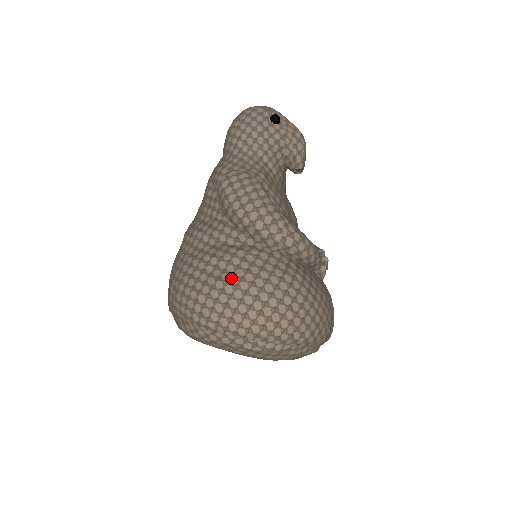
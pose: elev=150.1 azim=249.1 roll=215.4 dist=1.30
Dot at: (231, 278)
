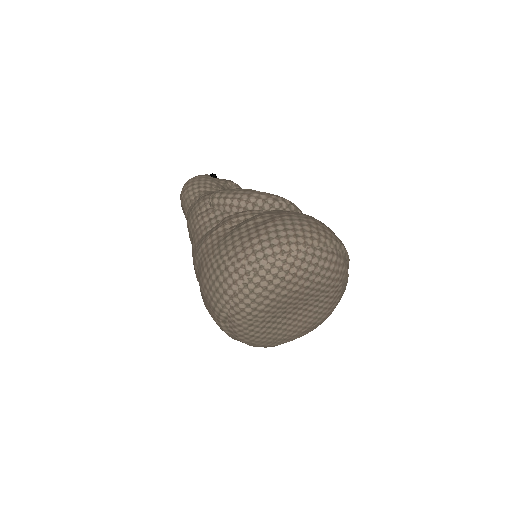
Dot at: (274, 218)
